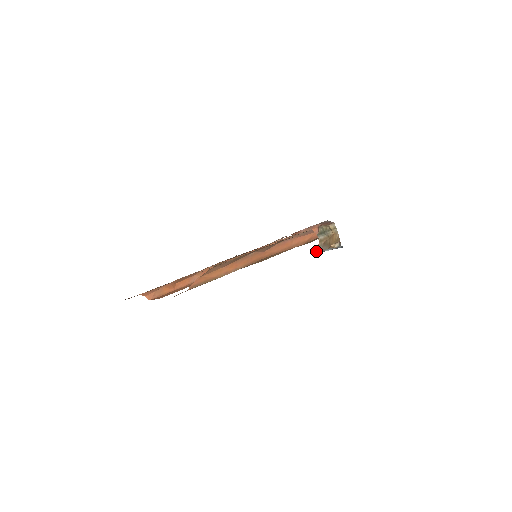
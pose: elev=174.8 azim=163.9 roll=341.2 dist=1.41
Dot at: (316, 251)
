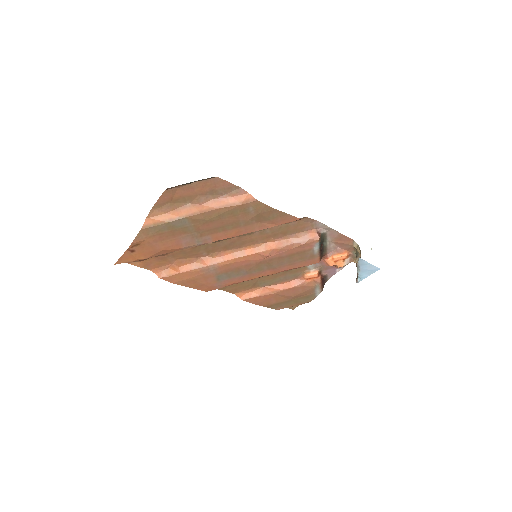
Dot at: (356, 280)
